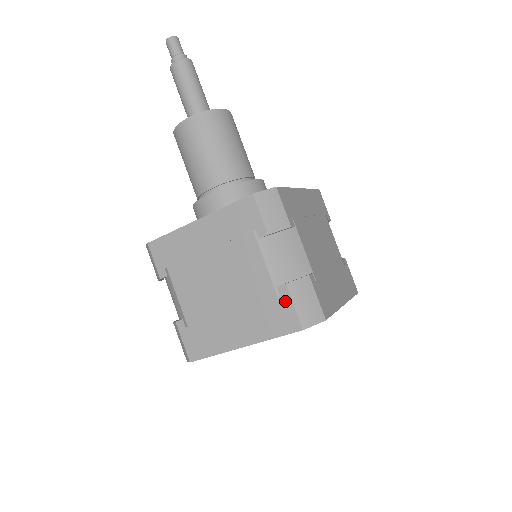
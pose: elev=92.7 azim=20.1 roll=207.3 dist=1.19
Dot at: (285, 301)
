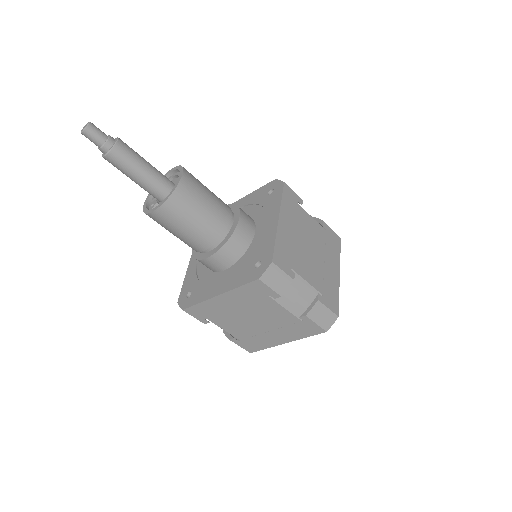
Dot at: (308, 323)
